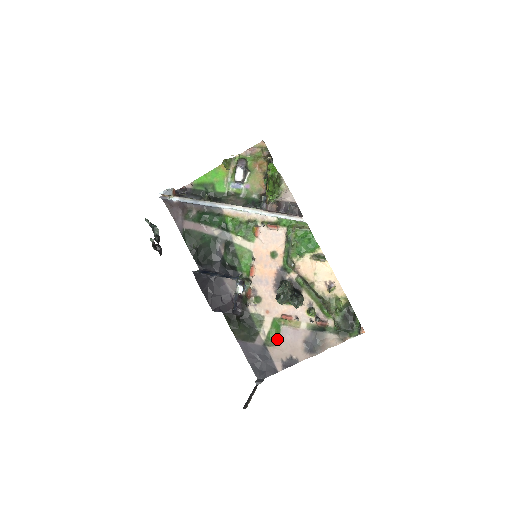
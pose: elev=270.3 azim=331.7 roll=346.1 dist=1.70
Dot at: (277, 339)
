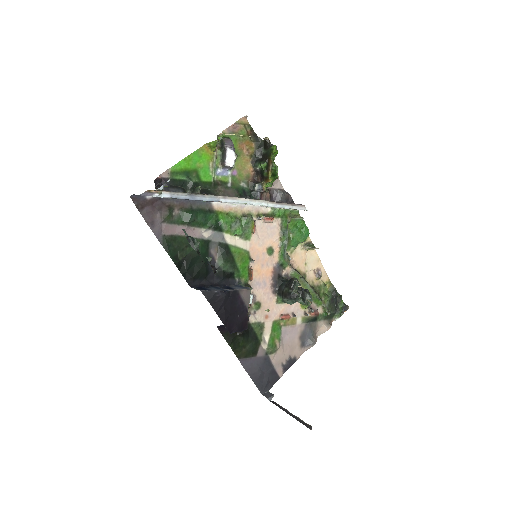
Dot at: (278, 343)
